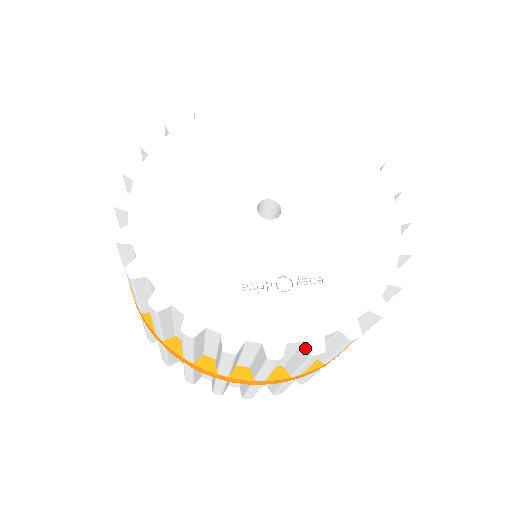
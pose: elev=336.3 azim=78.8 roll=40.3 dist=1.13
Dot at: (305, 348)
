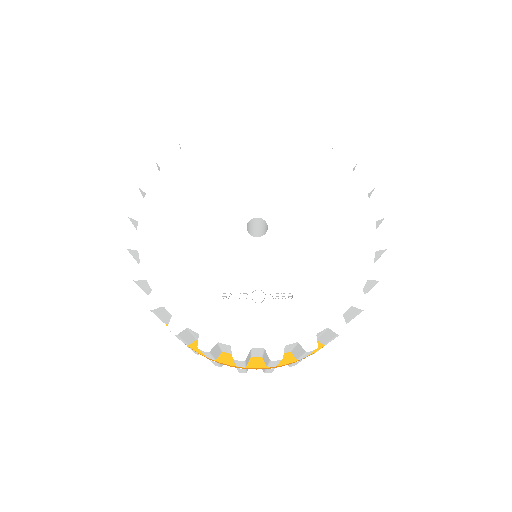
Dot at: (267, 353)
